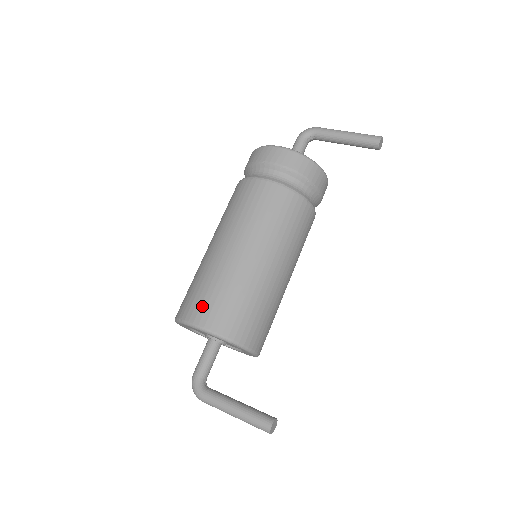
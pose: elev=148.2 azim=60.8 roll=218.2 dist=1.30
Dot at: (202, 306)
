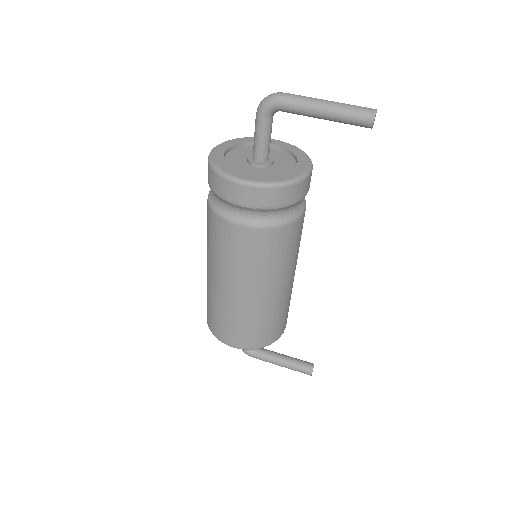
Dot at: (229, 335)
